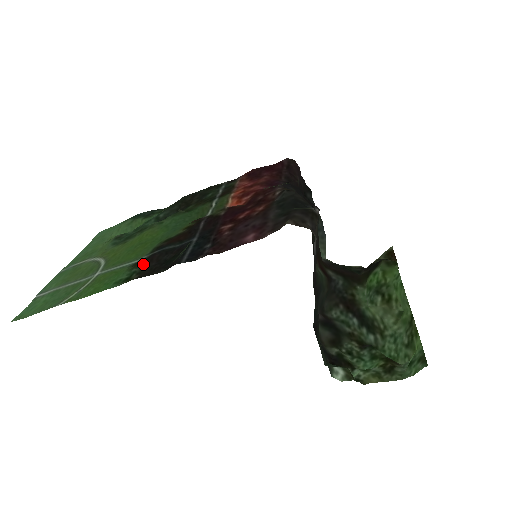
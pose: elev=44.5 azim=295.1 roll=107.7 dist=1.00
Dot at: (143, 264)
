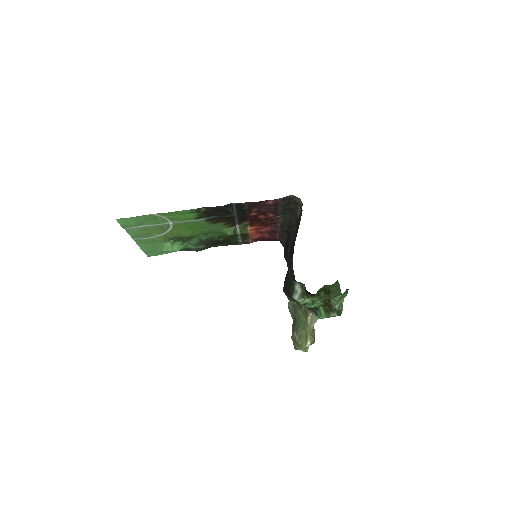
Dot at: (206, 213)
